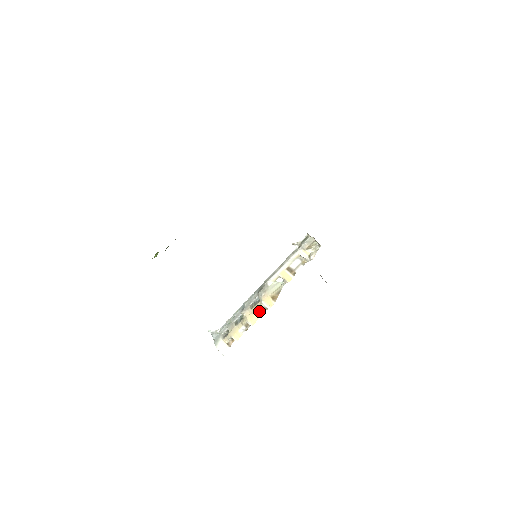
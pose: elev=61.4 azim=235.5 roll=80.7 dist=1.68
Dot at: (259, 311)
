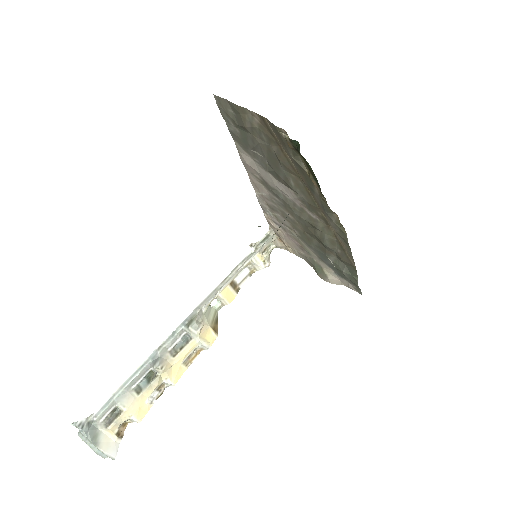
Dot at: (188, 357)
